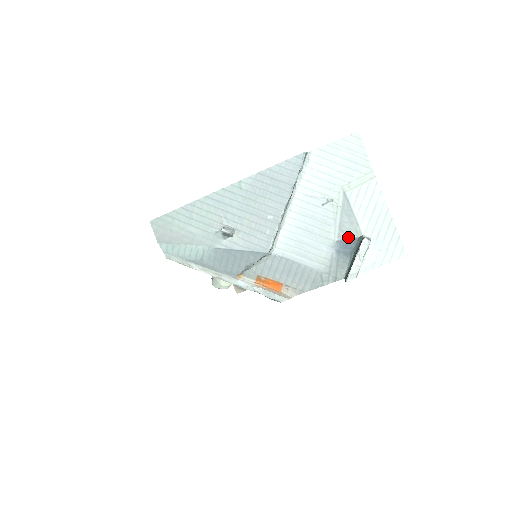
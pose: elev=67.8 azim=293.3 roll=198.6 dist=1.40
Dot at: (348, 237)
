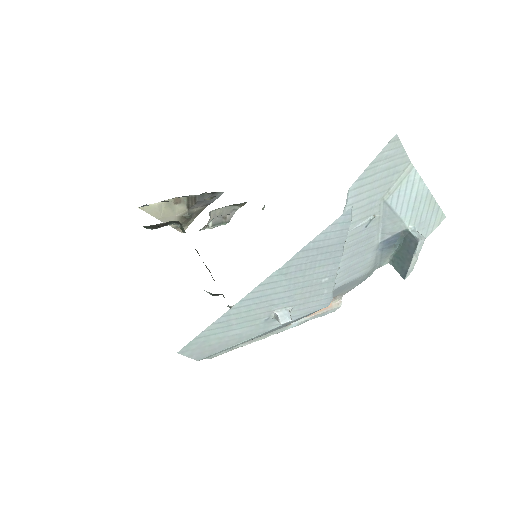
Dot at: (391, 235)
